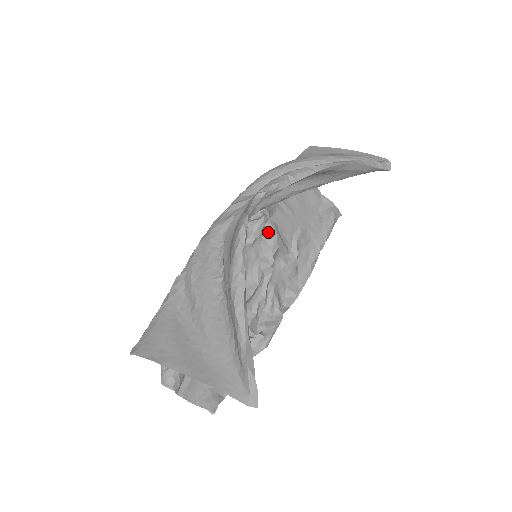
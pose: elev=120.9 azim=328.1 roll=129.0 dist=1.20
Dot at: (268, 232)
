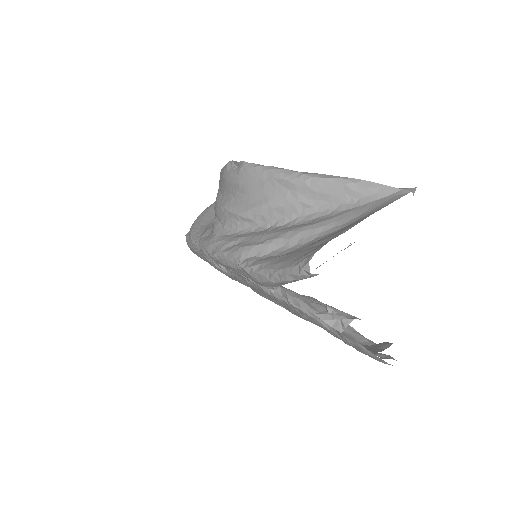
Dot at: occluded
